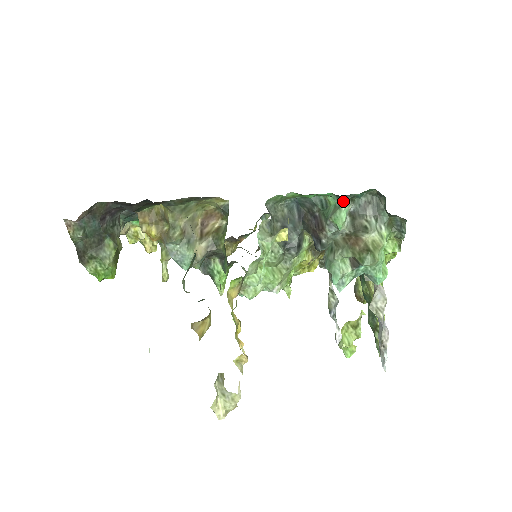
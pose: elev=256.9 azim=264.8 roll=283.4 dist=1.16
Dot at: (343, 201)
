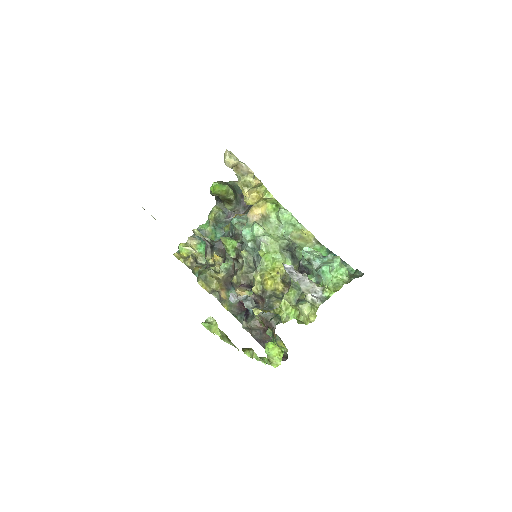
Dot at: occluded
